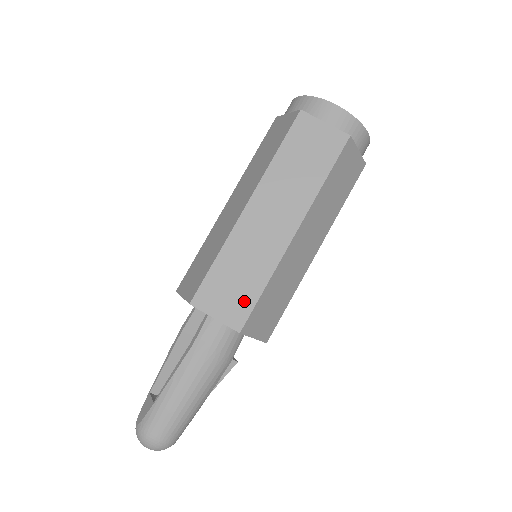
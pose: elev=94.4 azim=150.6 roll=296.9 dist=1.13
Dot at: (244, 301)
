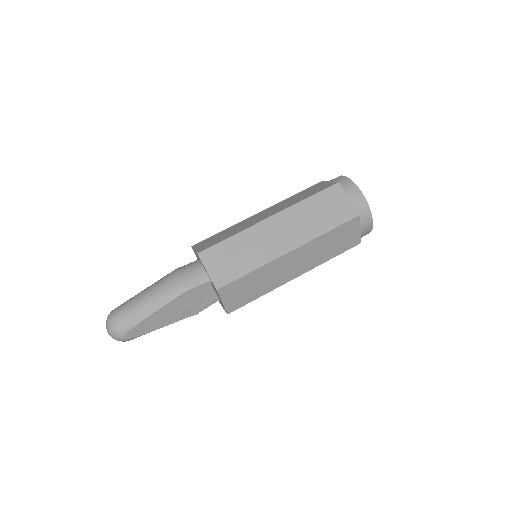
Dot at: (215, 242)
